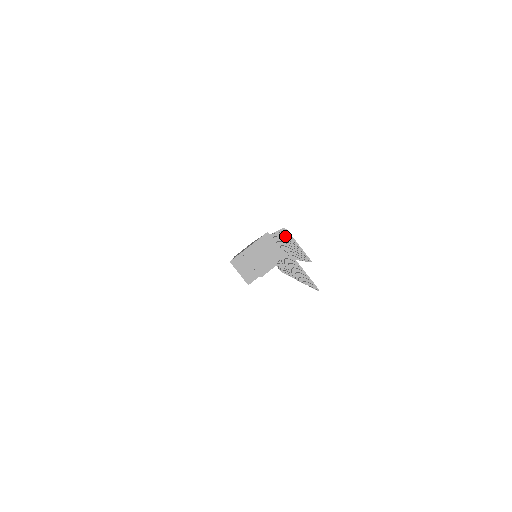
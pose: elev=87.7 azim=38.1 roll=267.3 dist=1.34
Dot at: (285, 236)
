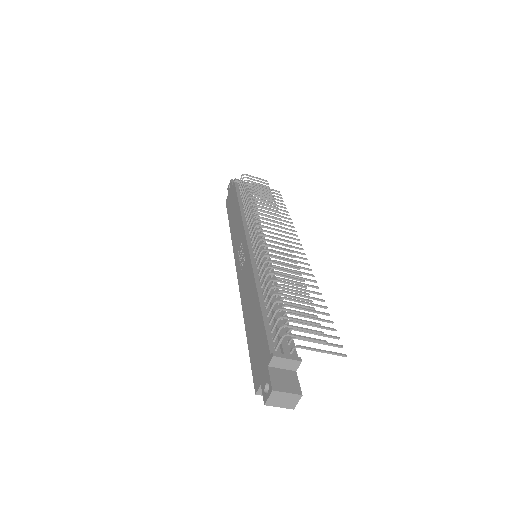
Dot at: occluded
